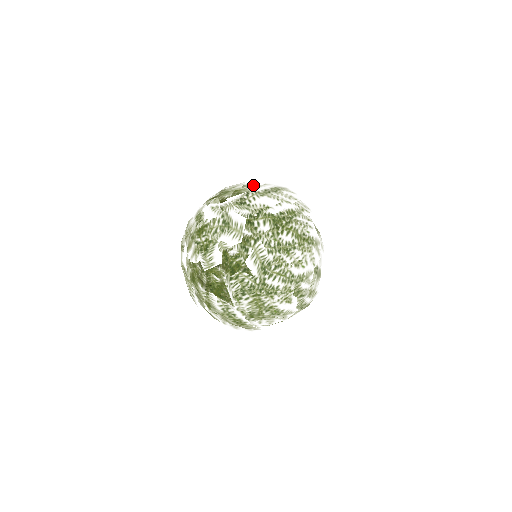
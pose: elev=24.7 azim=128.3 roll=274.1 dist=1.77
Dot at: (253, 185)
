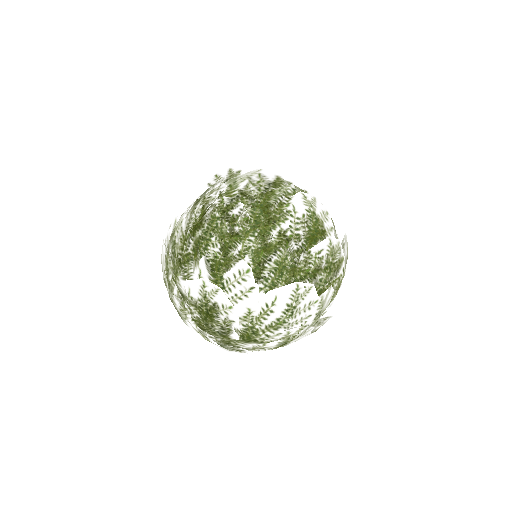
Dot at: (183, 303)
